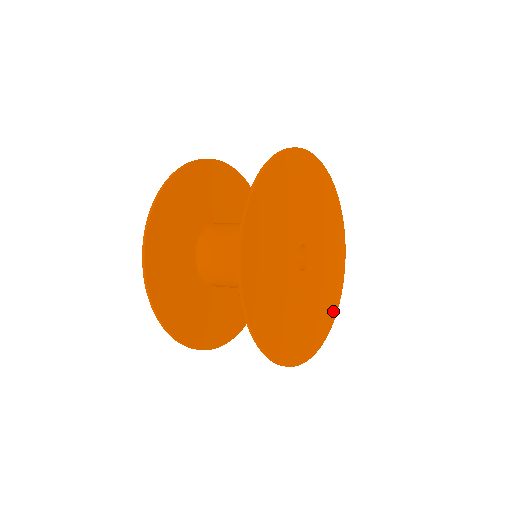
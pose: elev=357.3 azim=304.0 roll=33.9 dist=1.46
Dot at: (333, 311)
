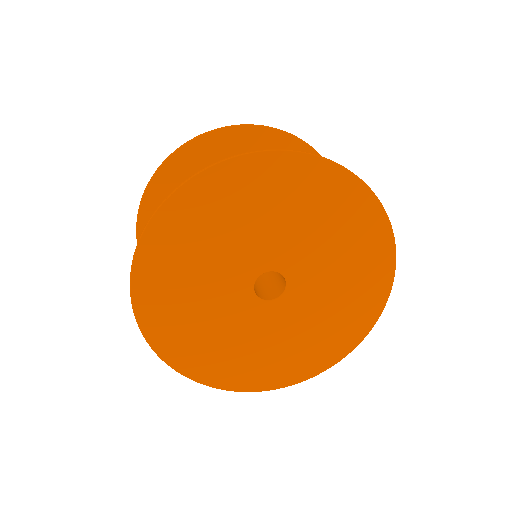
Dot at: (253, 383)
